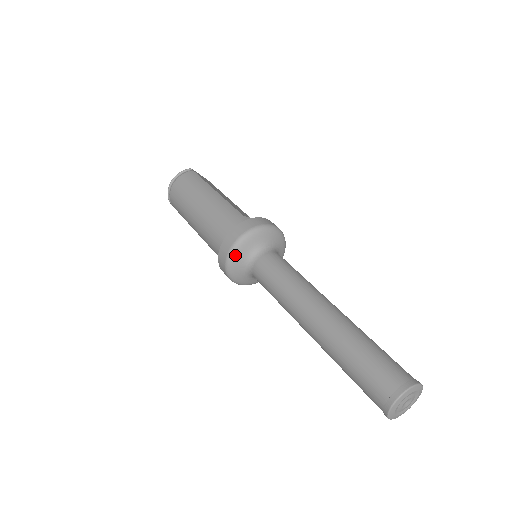
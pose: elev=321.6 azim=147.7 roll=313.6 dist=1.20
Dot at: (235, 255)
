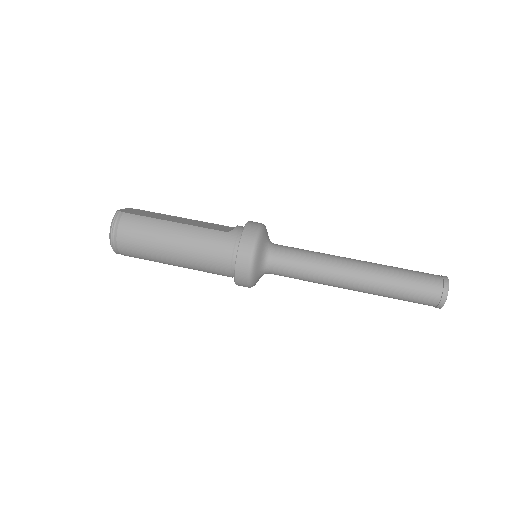
Dot at: (254, 271)
